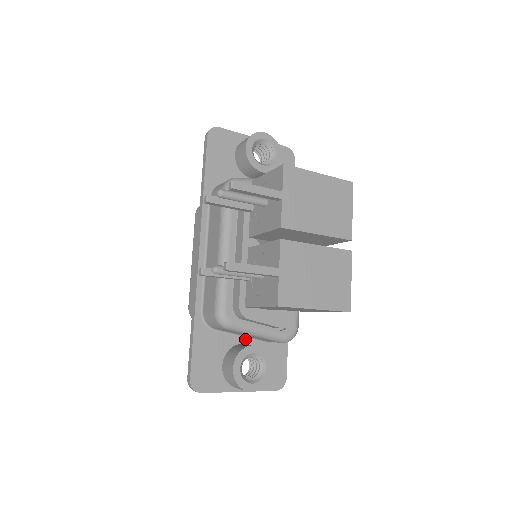
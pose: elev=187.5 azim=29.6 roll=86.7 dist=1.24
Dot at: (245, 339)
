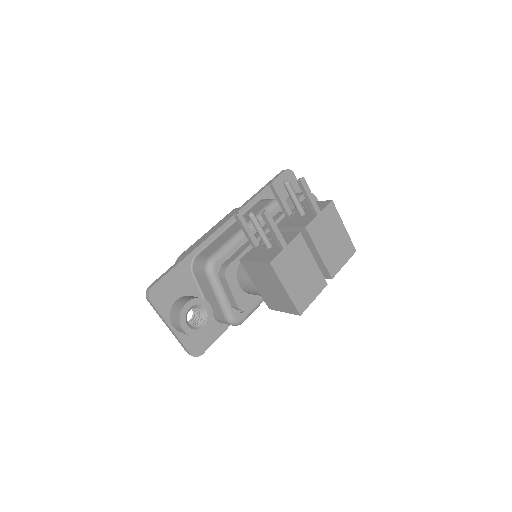
Dot at: occluded
